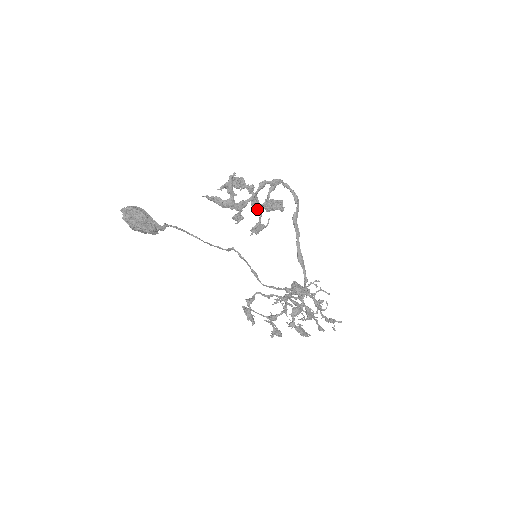
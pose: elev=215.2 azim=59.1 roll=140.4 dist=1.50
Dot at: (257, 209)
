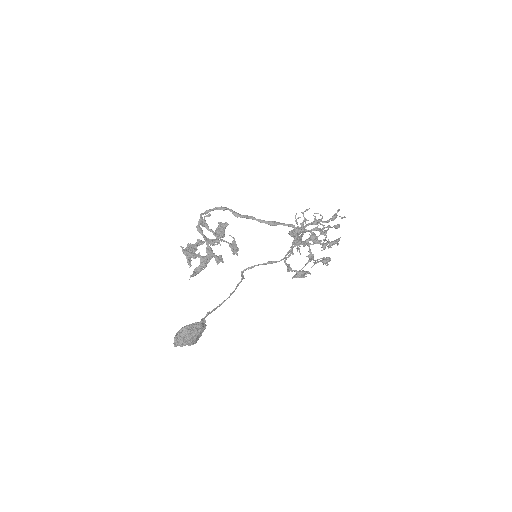
Dot at: occluded
